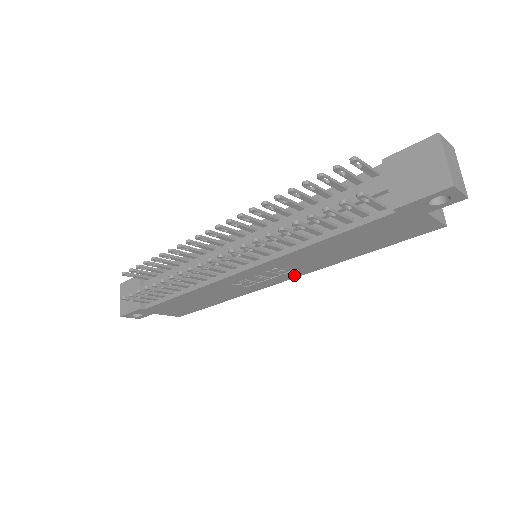
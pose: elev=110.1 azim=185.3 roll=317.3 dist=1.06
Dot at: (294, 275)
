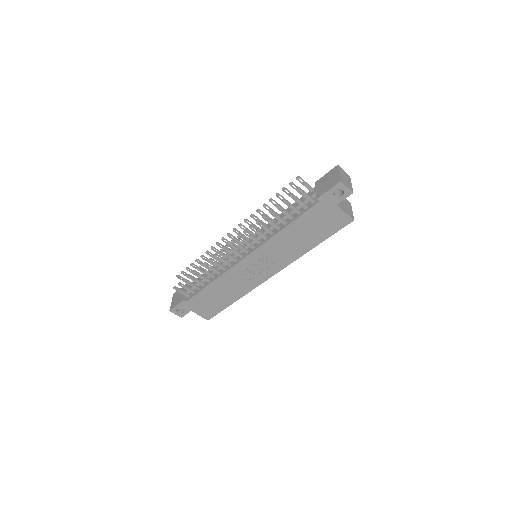
Dot at: (278, 268)
